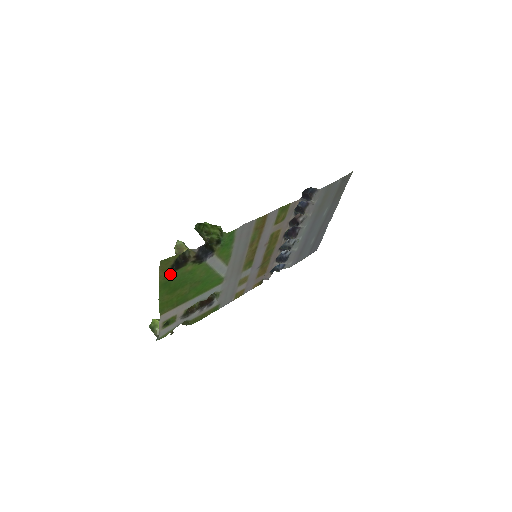
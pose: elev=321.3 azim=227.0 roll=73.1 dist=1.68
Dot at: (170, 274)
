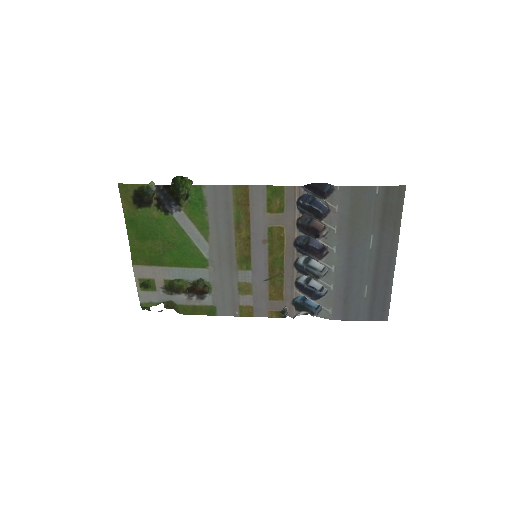
Dot at: (134, 210)
